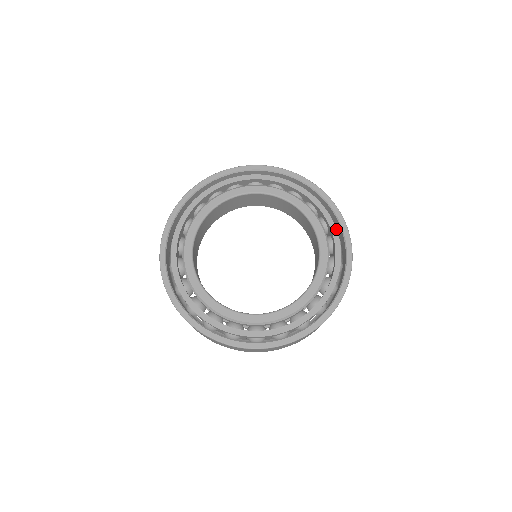
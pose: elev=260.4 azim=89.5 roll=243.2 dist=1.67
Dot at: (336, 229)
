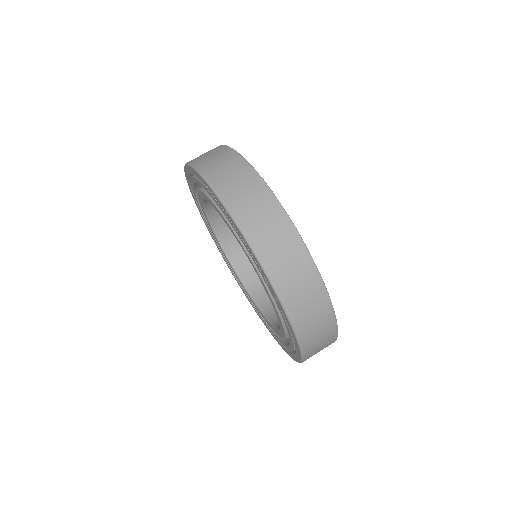
Dot at: occluded
